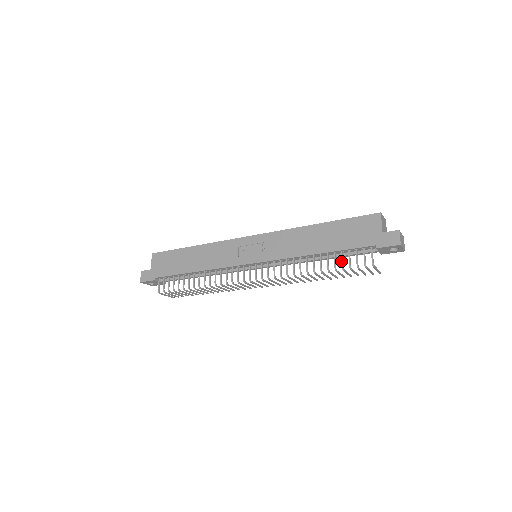
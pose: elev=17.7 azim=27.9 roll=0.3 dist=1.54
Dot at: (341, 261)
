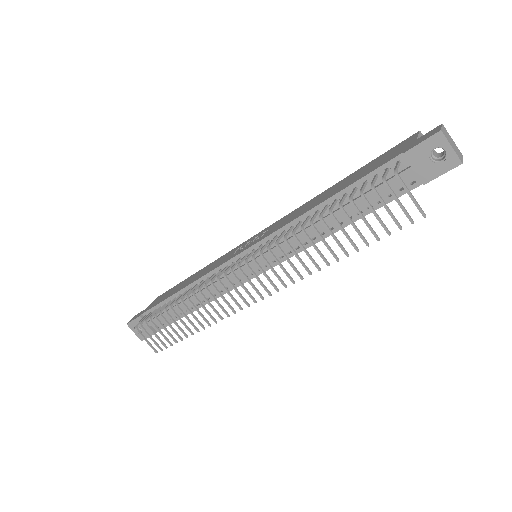
Dot at: occluded
